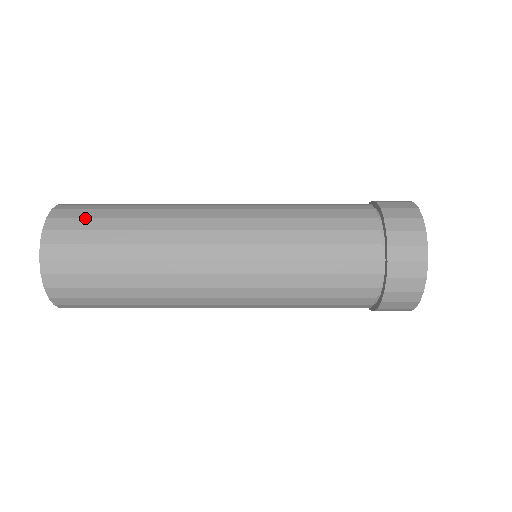
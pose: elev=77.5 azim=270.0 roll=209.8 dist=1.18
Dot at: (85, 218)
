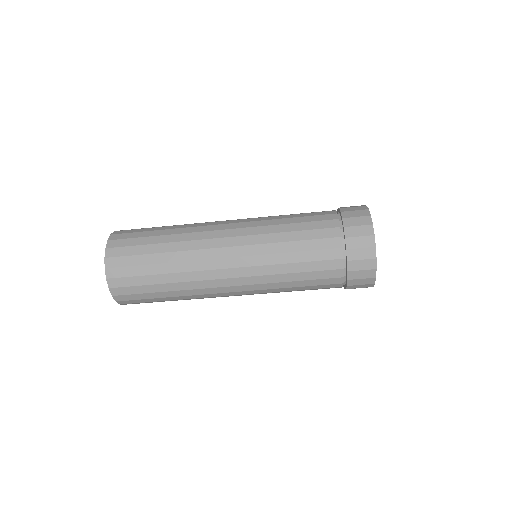
Dot at: (136, 232)
